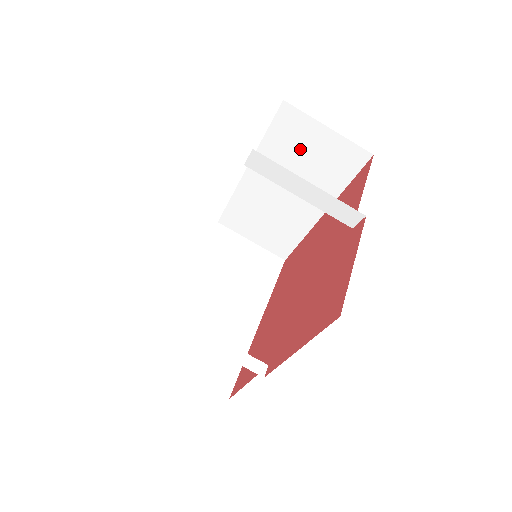
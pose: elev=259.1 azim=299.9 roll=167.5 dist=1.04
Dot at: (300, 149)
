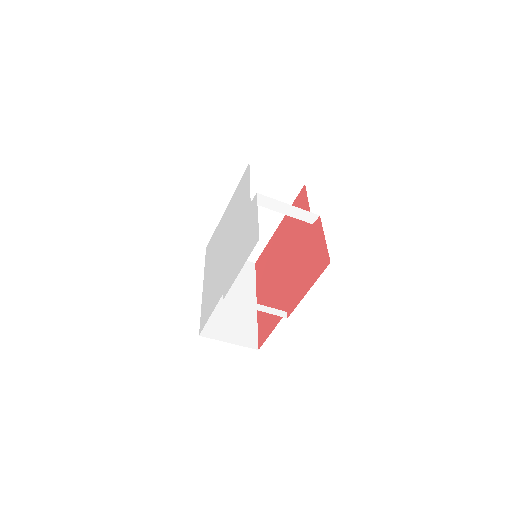
Dot at: (261, 189)
